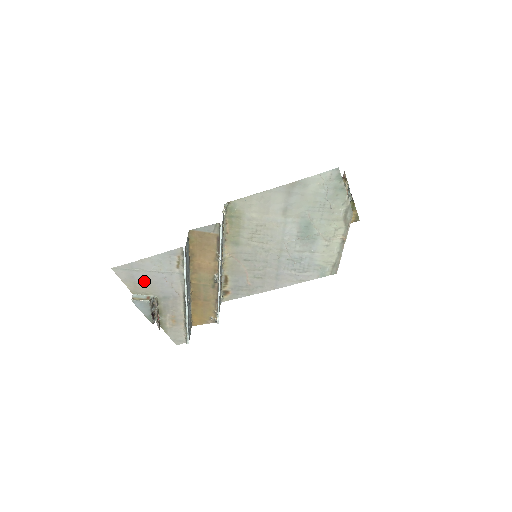
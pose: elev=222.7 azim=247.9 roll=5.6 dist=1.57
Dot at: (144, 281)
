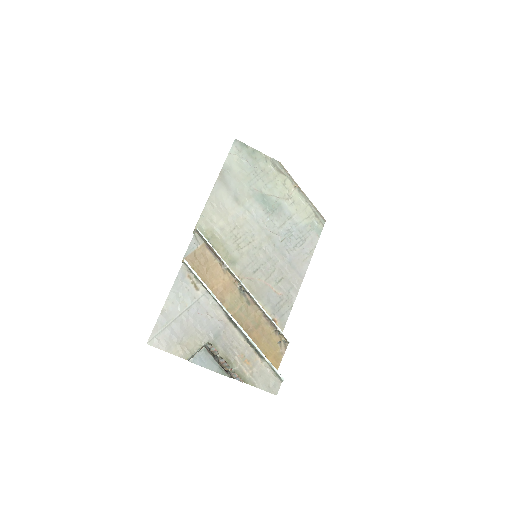
Dot at: (184, 333)
